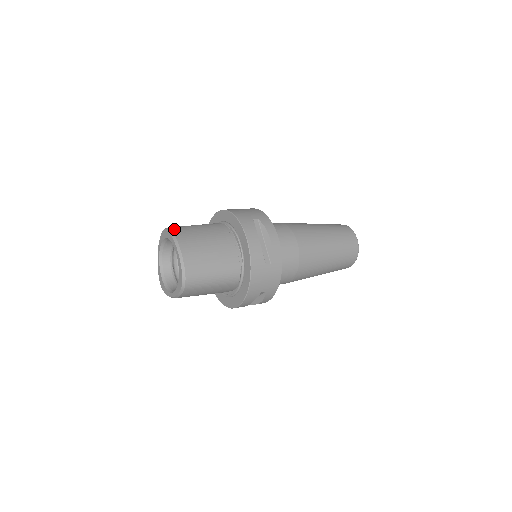
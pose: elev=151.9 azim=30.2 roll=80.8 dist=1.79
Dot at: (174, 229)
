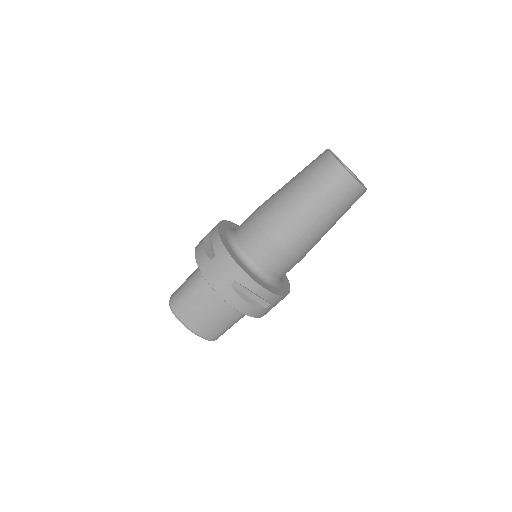
Dot at: (177, 312)
